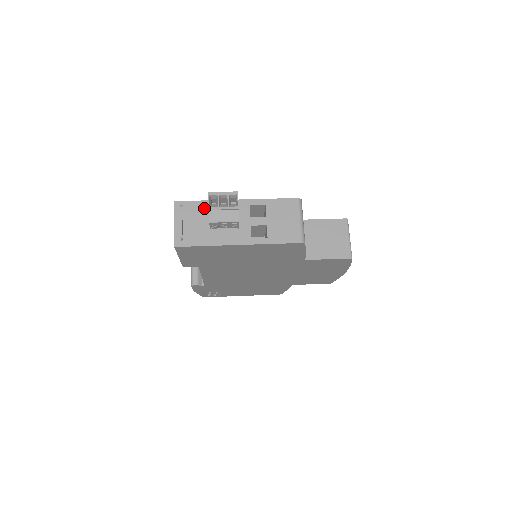
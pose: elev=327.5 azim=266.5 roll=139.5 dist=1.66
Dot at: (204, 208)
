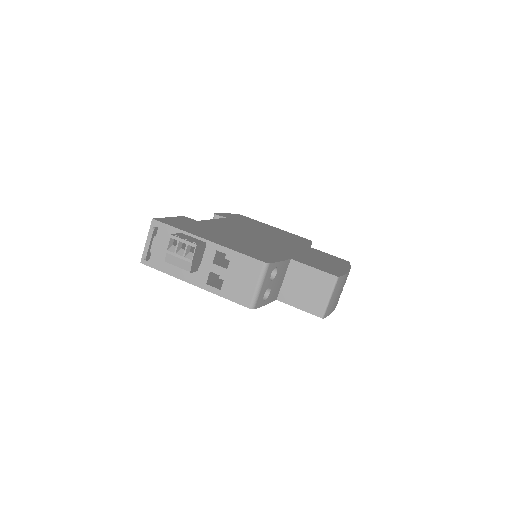
Dot at: occluded
